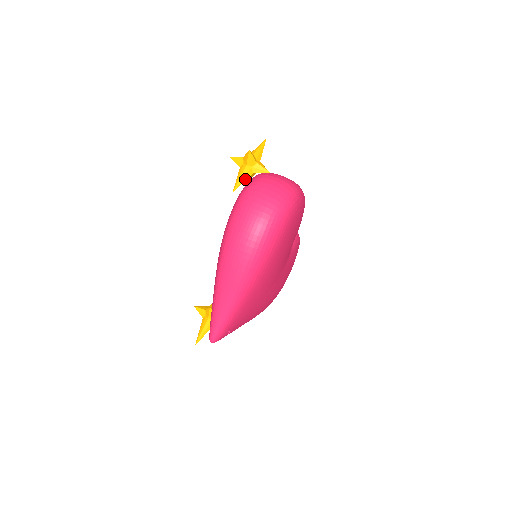
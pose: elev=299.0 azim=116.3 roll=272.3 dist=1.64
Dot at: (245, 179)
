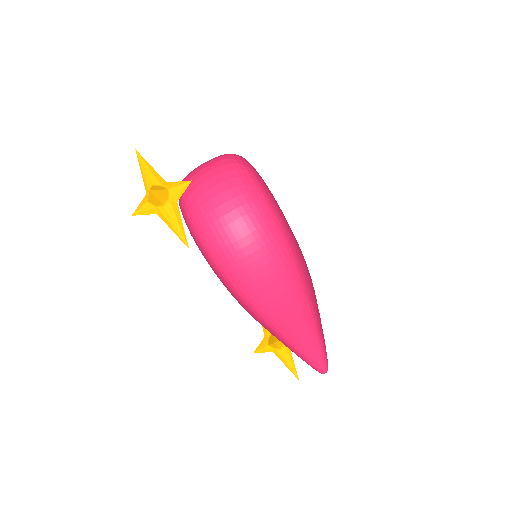
Dot at: (179, 219)
